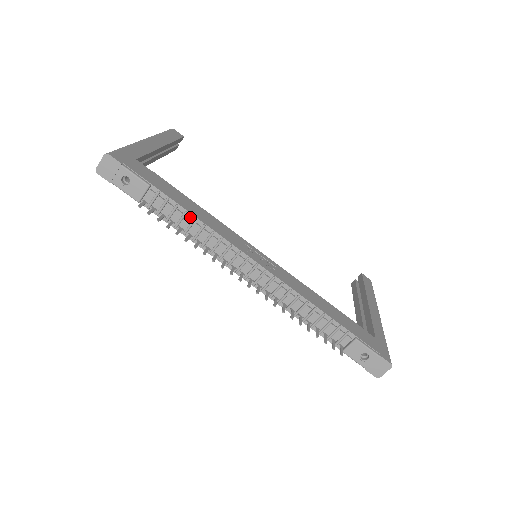
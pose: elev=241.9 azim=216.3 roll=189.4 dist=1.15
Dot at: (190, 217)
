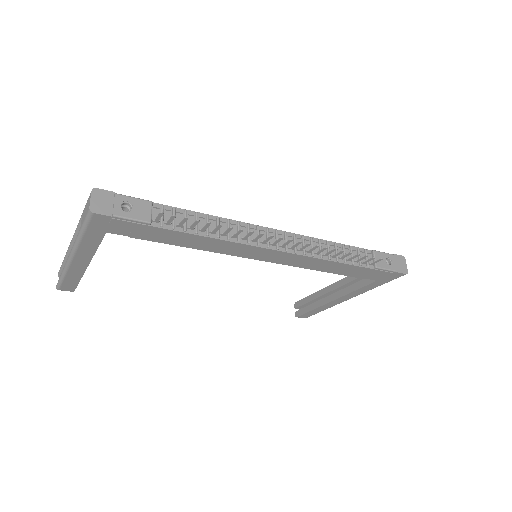
Dot at: (202, 217)
